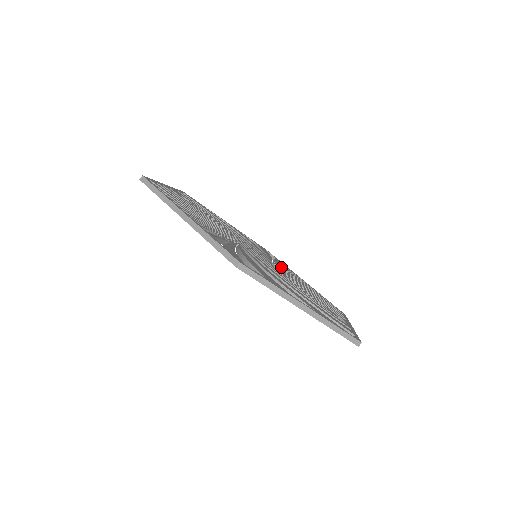
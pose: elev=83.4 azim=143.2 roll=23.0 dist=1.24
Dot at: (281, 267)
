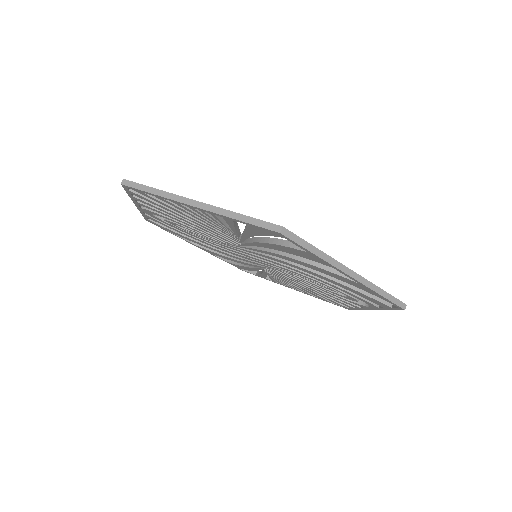
Dot at: occluded
